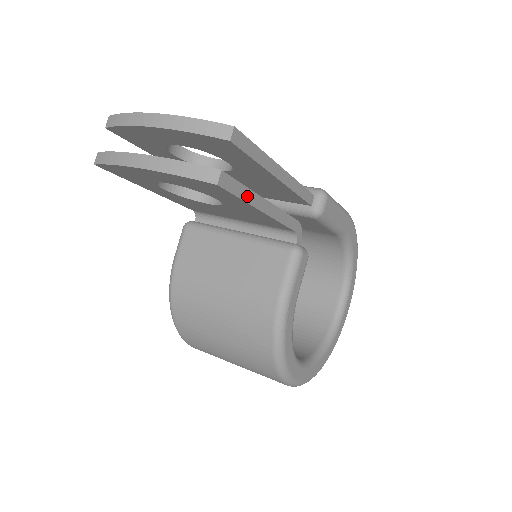
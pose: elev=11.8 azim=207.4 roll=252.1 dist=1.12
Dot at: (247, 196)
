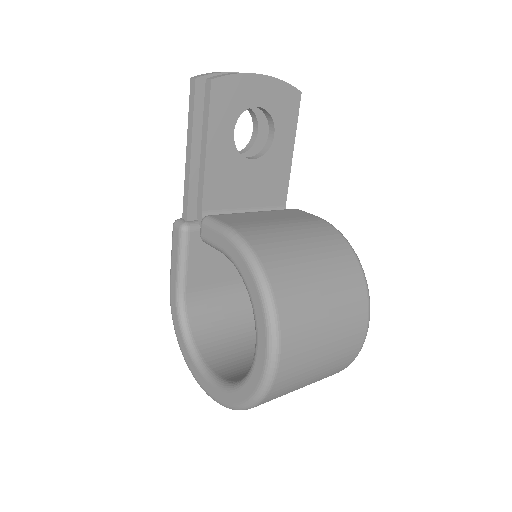
Dot at: (294, 127)
